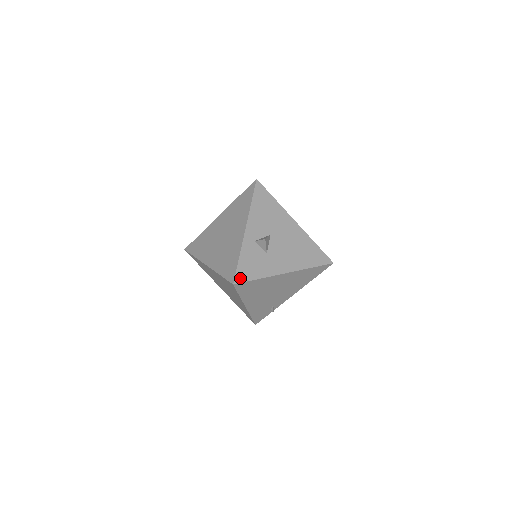
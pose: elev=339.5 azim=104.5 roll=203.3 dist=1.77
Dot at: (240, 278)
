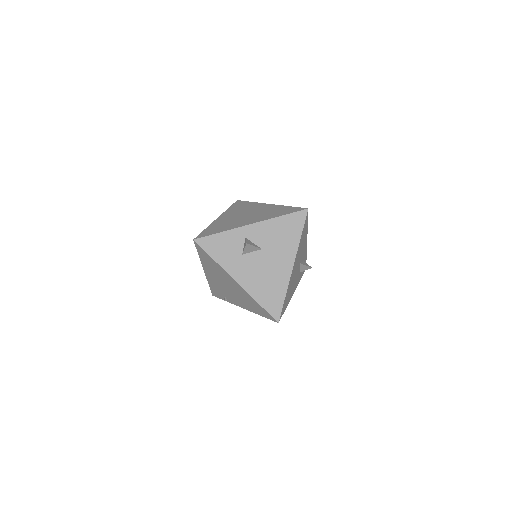
Dot at: (203, 243)
